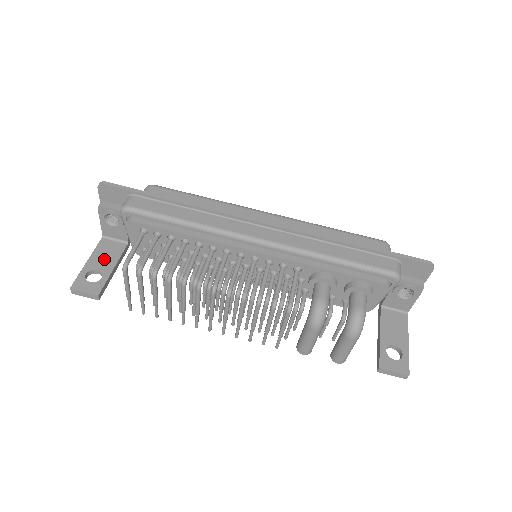
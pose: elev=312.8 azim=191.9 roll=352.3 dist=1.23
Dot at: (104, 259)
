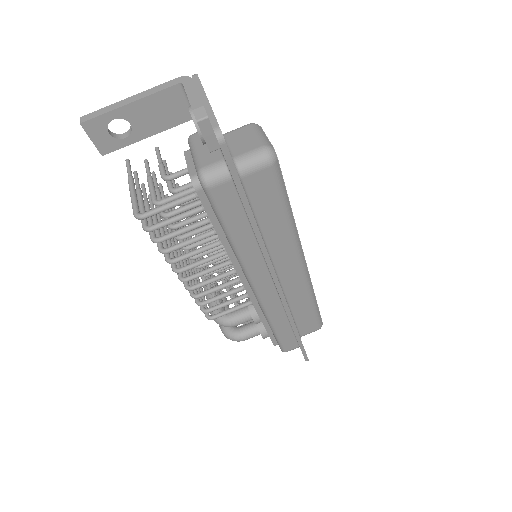
Dot at: (151, 117)
